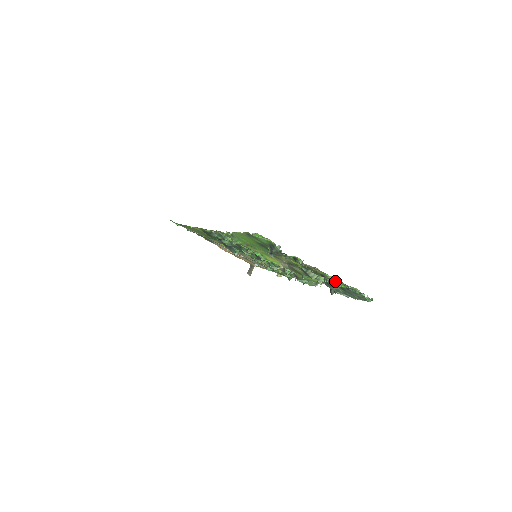
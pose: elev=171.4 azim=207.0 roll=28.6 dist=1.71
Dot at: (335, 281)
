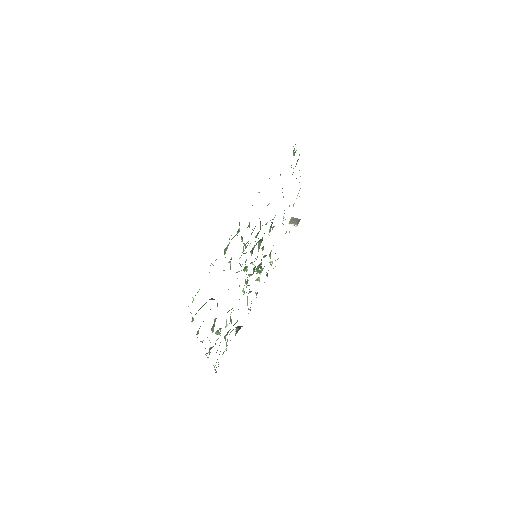
Dot at: occluded
